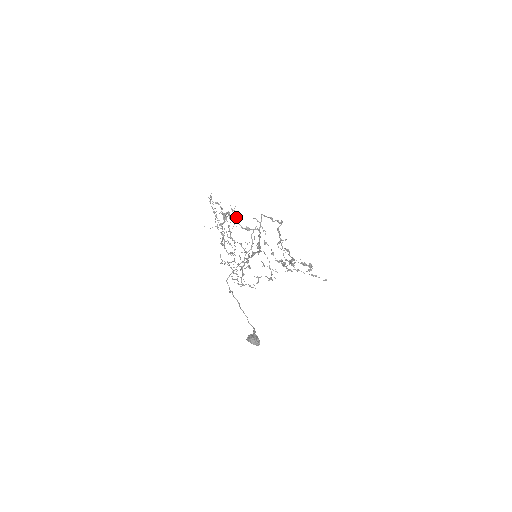
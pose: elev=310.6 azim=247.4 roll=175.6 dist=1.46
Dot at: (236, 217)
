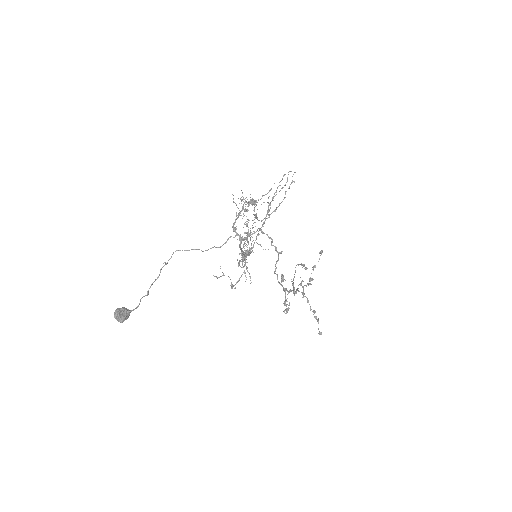
Dot at: (247, 210)
